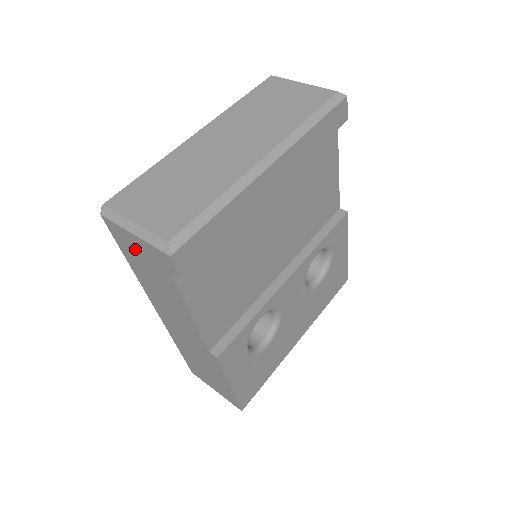
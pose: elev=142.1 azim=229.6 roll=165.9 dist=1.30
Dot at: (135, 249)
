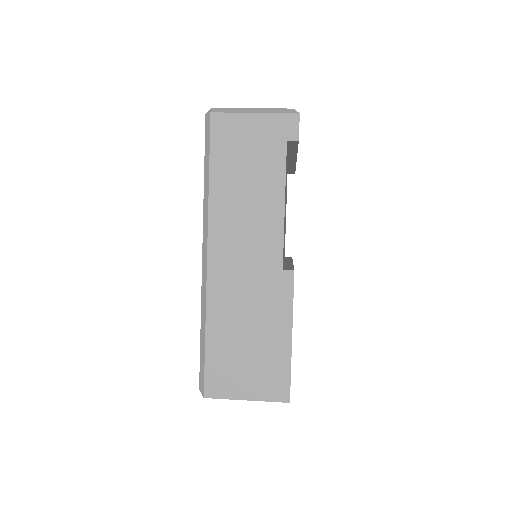
Dot at: (243, 138)
